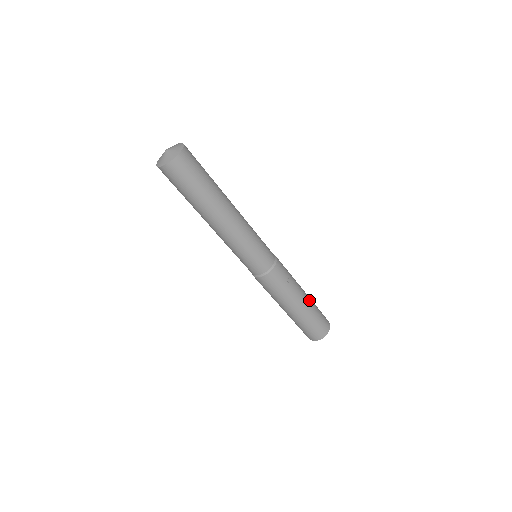
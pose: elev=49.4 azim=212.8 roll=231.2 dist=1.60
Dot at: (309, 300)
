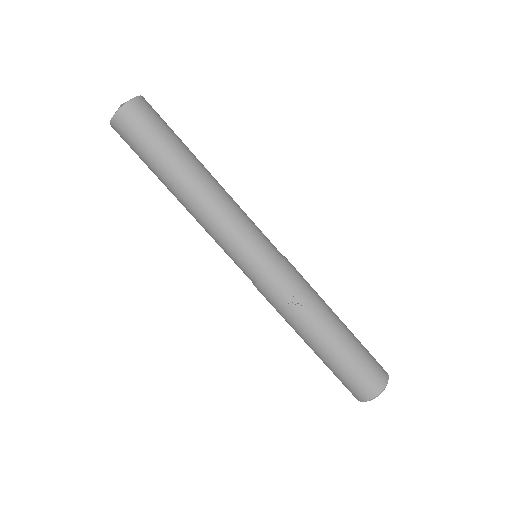
Dot at: (341, 338)
